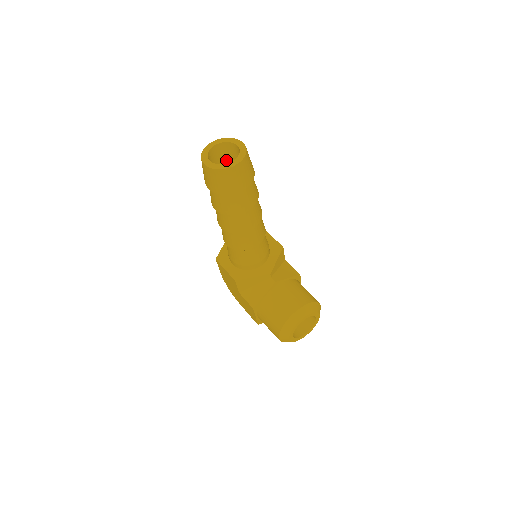
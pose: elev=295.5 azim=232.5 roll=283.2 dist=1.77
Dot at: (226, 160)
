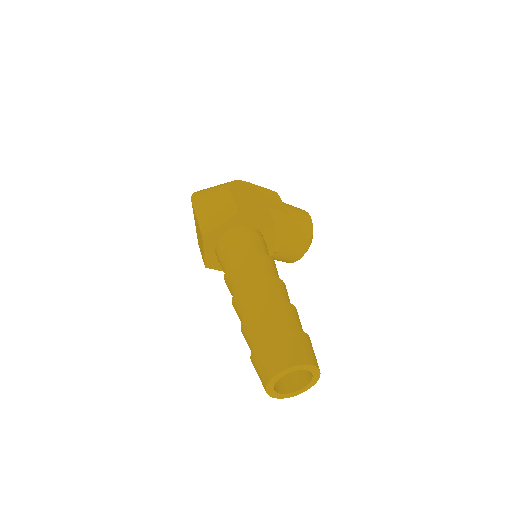
Dot at: occluded
